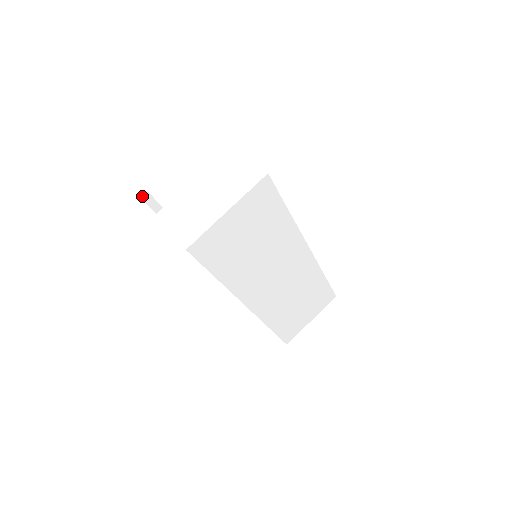
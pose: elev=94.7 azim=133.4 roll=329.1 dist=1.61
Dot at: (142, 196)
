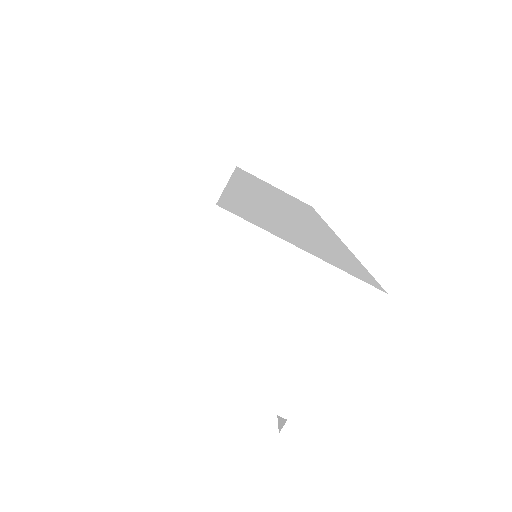
Dot at: (151, 371)
